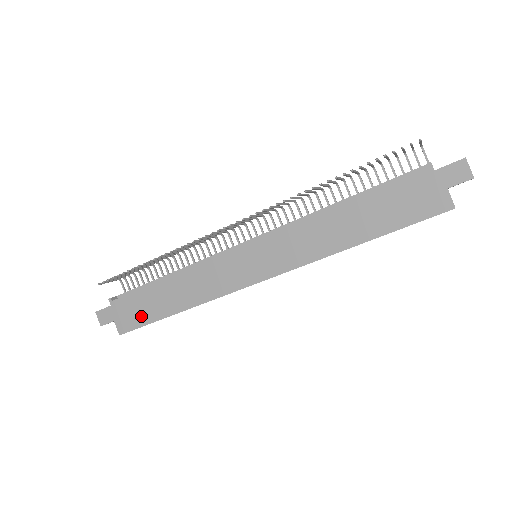
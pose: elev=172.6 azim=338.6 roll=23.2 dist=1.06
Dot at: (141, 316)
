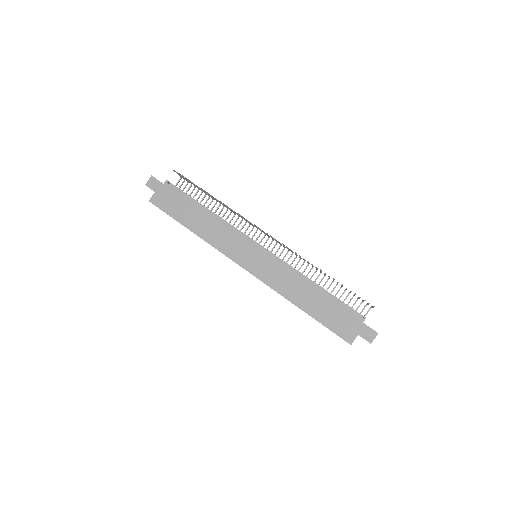
Dot at: (172, 208)
